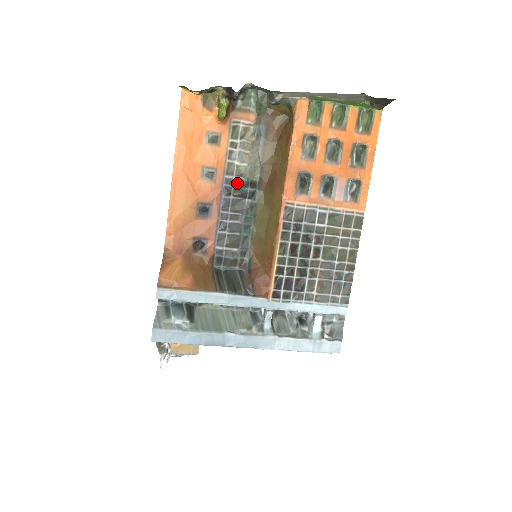
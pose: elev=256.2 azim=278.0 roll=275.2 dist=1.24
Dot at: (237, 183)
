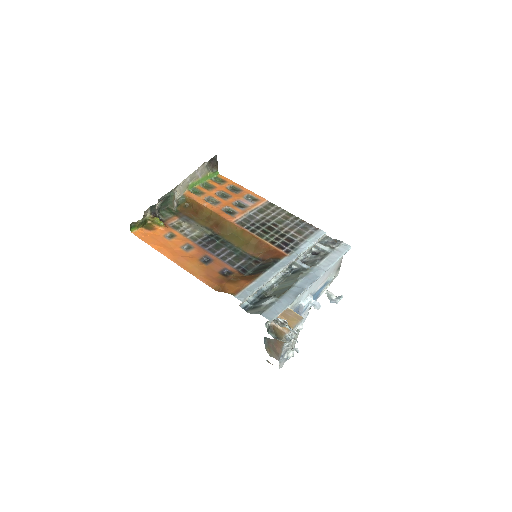
Dot at: (204, 240)
